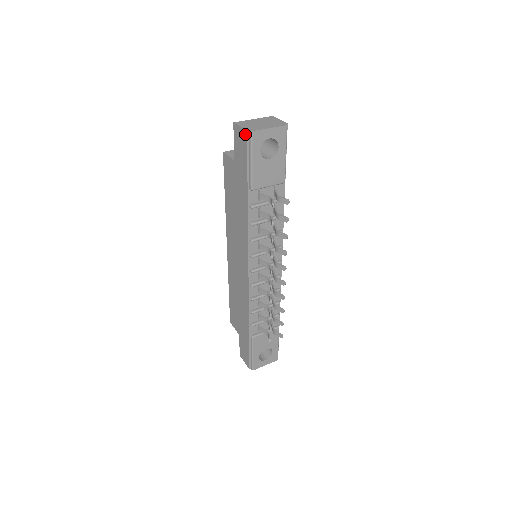
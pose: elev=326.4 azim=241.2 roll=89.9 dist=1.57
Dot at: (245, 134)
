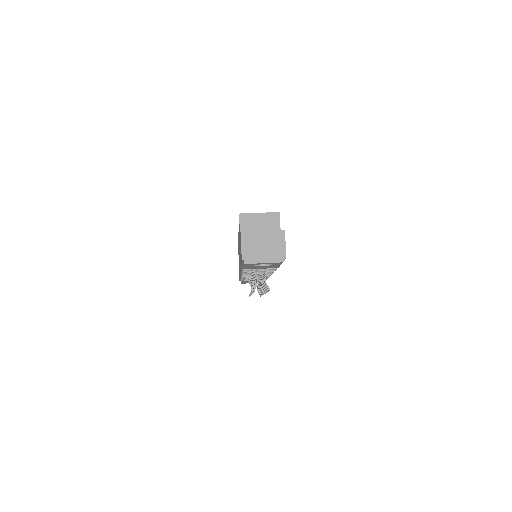
Dot at: (241, 257)
